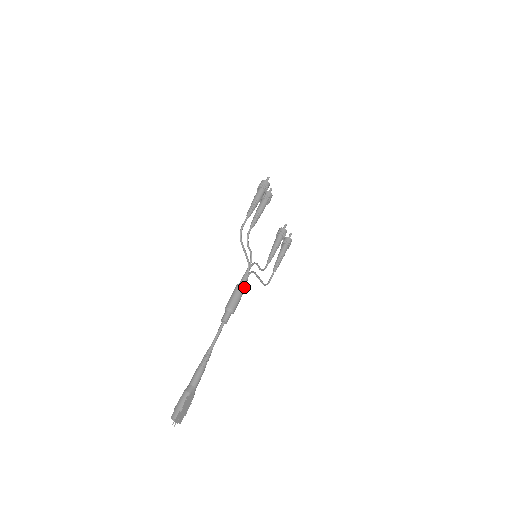
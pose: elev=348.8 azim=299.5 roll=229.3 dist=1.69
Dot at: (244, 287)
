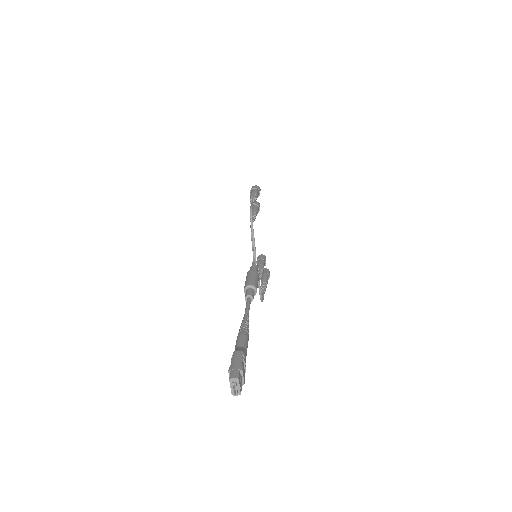
Dot at: (258, 273)
